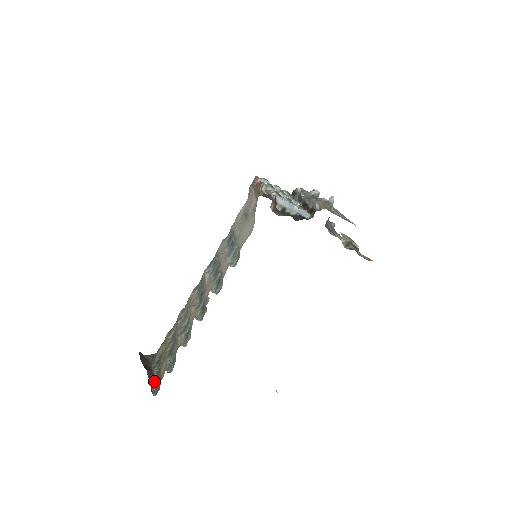
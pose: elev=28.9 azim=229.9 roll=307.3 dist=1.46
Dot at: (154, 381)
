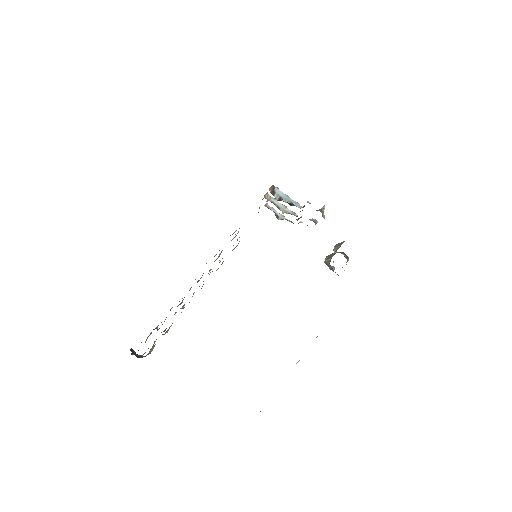
Dot at: occluded
